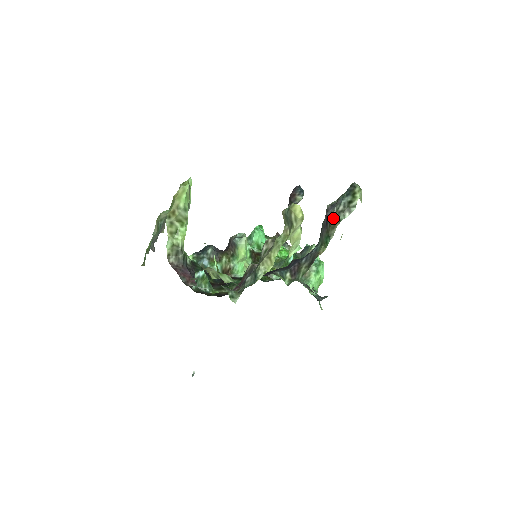
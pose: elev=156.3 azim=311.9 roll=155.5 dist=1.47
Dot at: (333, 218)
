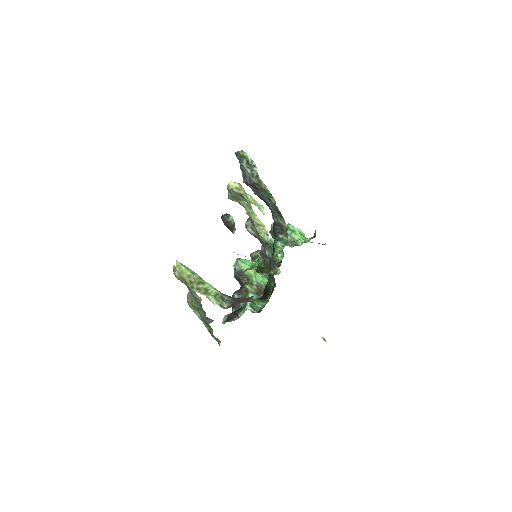
Dot at: (253, 180)
